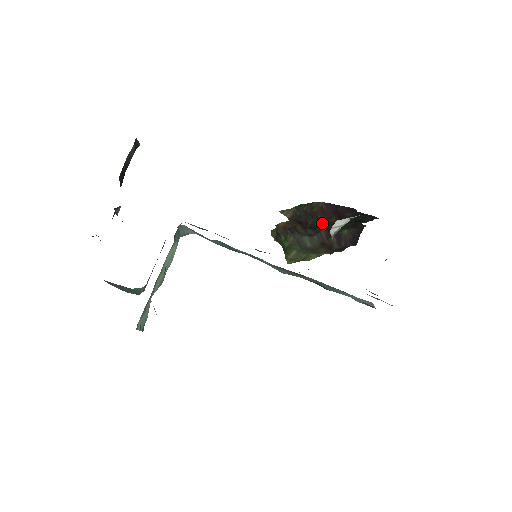
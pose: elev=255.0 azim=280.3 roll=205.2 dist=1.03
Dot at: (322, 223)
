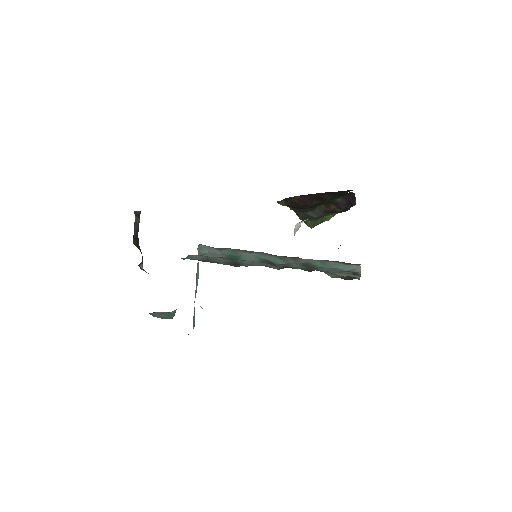
Dot at: (309, 206)
